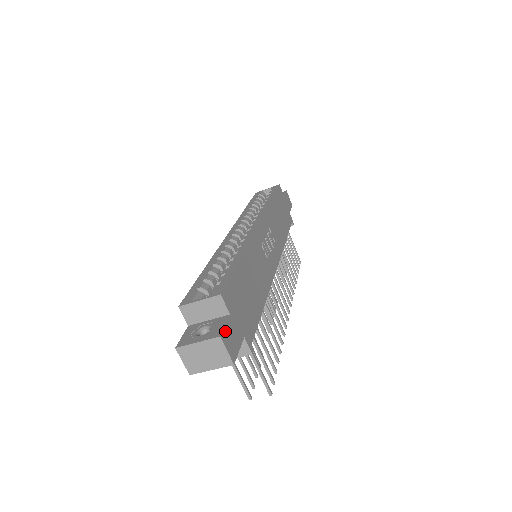
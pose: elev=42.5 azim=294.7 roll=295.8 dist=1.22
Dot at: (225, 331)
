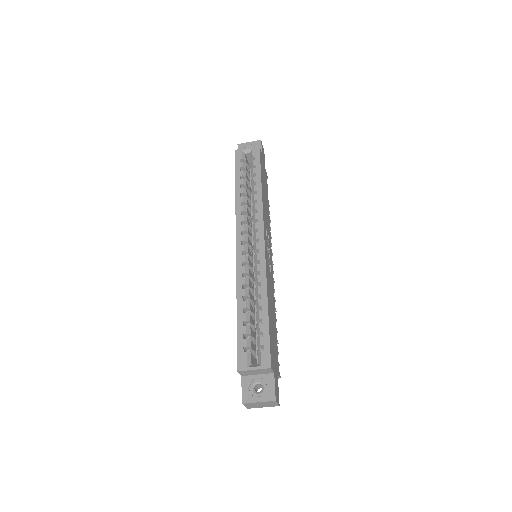
Dot at: (275, 391)
